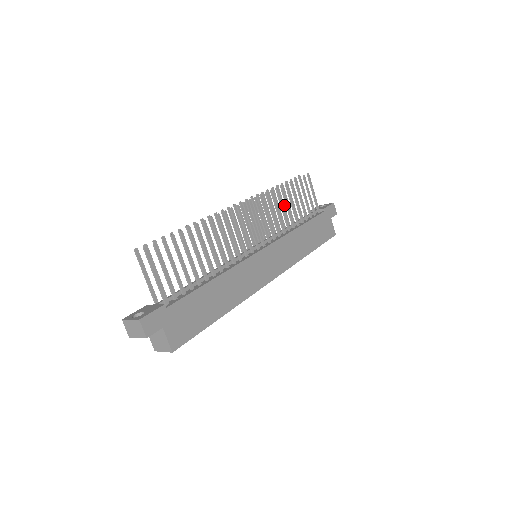
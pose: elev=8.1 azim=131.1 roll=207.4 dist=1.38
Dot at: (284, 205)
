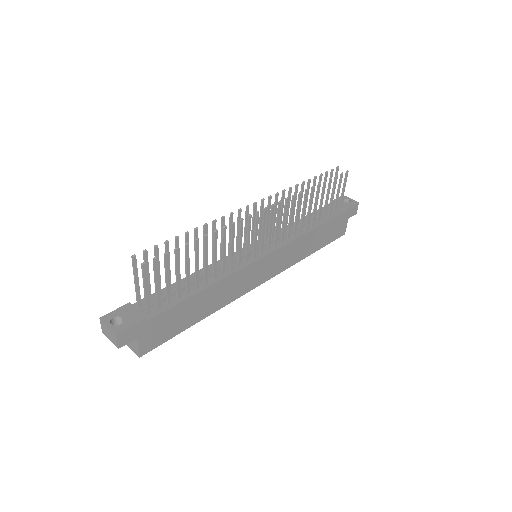
Dot at: (307, 200)
